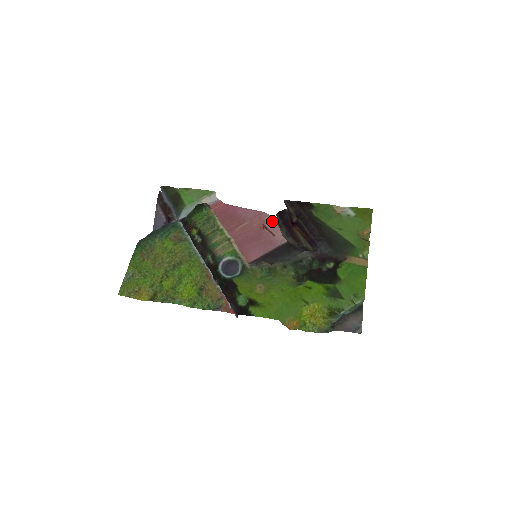
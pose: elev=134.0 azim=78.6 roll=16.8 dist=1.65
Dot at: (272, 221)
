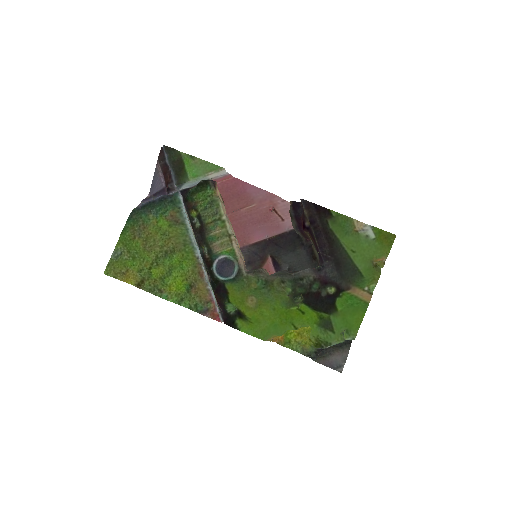
Dot at: (284, 205)
